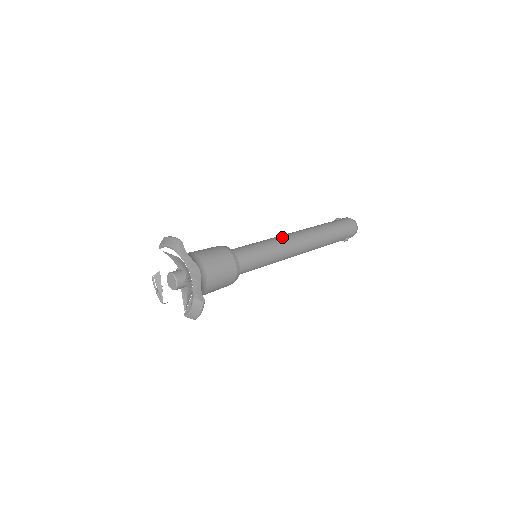
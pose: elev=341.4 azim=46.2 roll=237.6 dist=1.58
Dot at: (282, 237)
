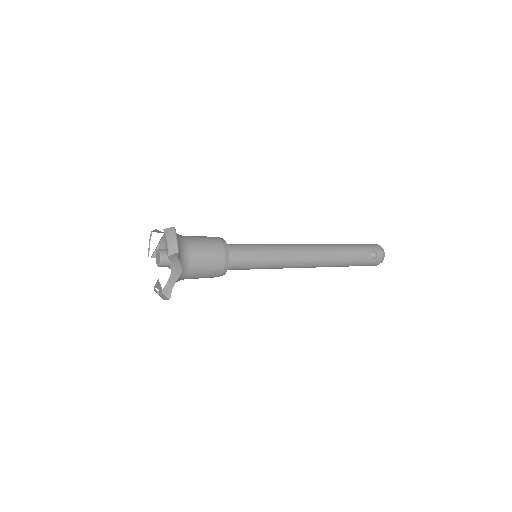
Dot at: occluded
